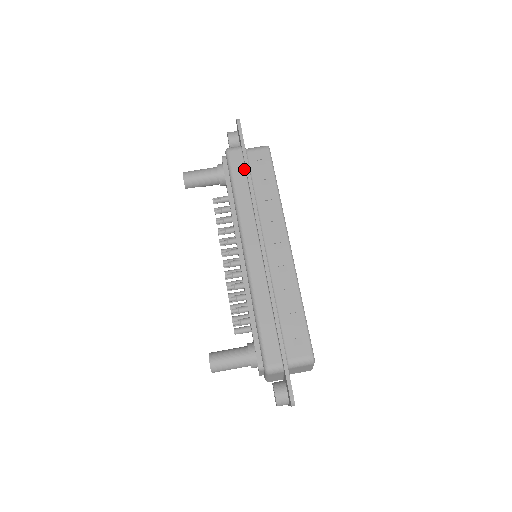
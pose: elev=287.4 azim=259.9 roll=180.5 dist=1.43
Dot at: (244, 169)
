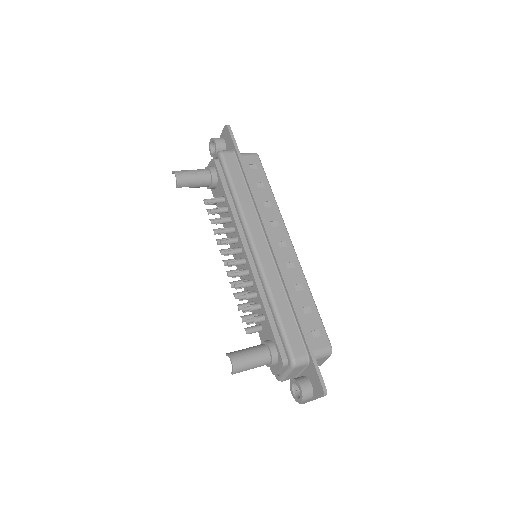
Dot at: (240, 171)
